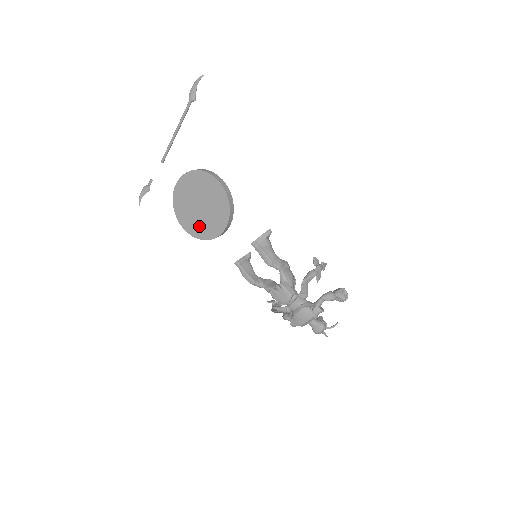
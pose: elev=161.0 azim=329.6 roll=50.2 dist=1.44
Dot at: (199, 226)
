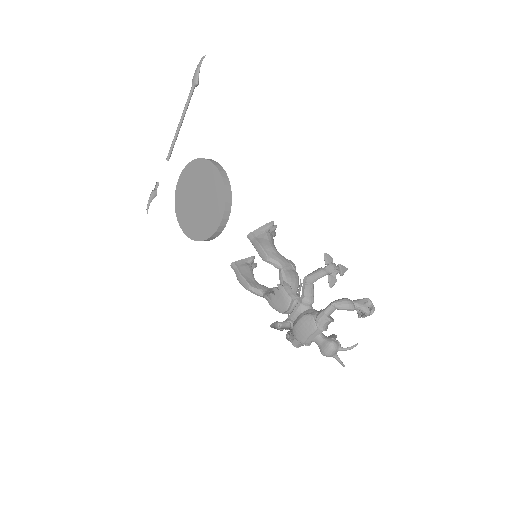
Dot at: (197, 225)
